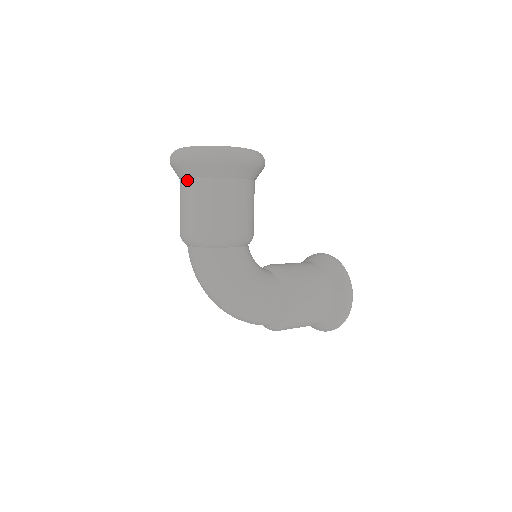
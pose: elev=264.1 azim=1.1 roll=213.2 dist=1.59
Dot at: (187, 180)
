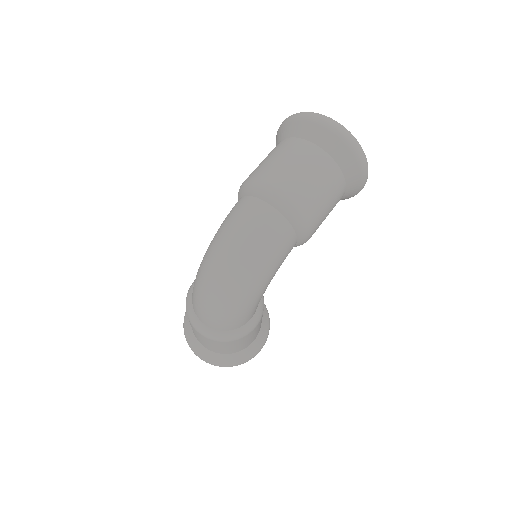
Dot at: (323, 152)
